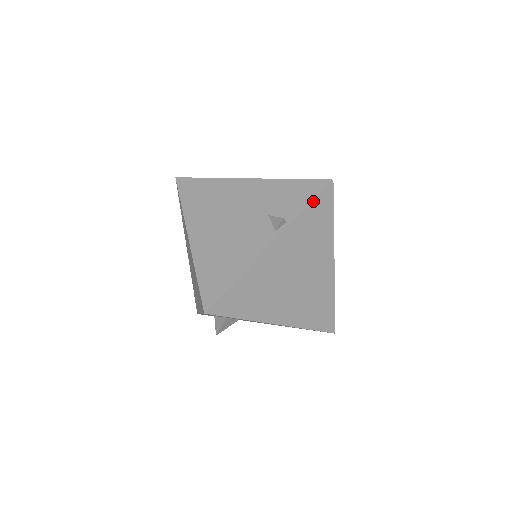
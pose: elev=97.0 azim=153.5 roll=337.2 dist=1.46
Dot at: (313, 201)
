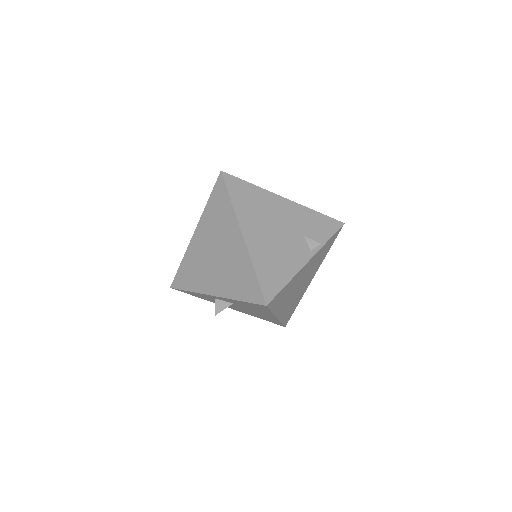
Dot at: (333, 235)
